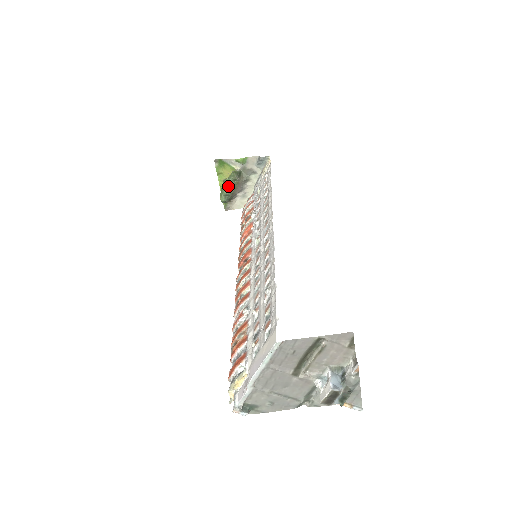
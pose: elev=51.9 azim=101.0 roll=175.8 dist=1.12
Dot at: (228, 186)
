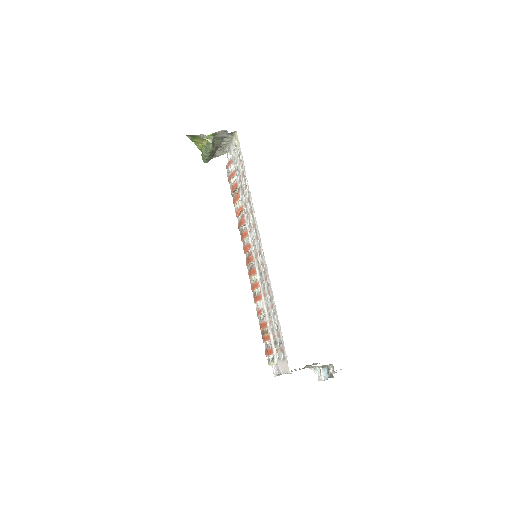
Dot at: (207, 155)
